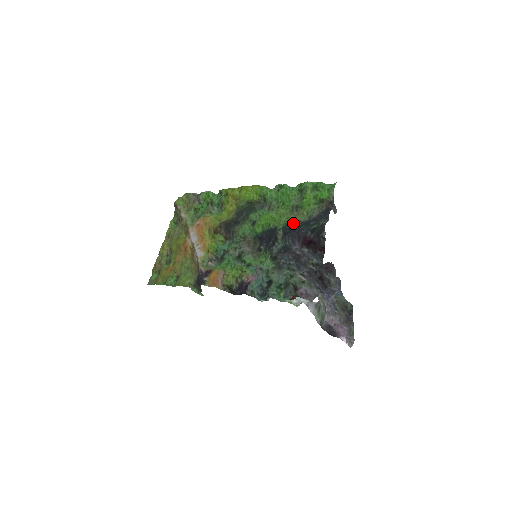
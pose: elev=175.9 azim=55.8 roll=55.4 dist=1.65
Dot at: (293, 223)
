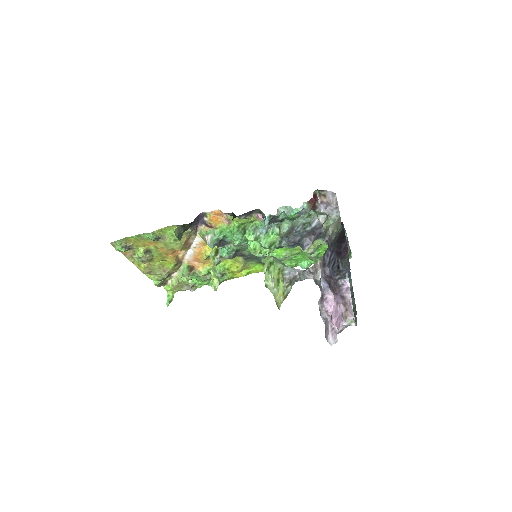
Dot at: occluded
